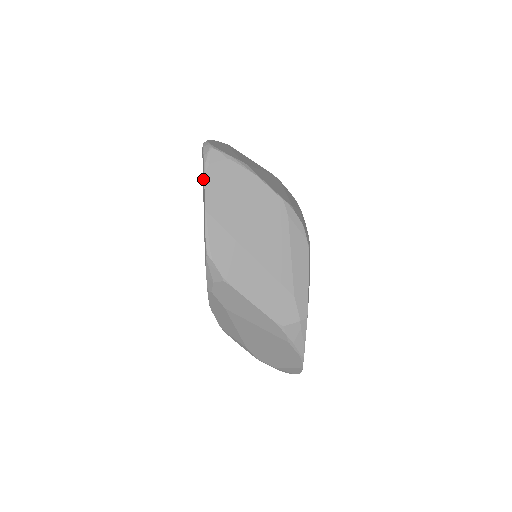
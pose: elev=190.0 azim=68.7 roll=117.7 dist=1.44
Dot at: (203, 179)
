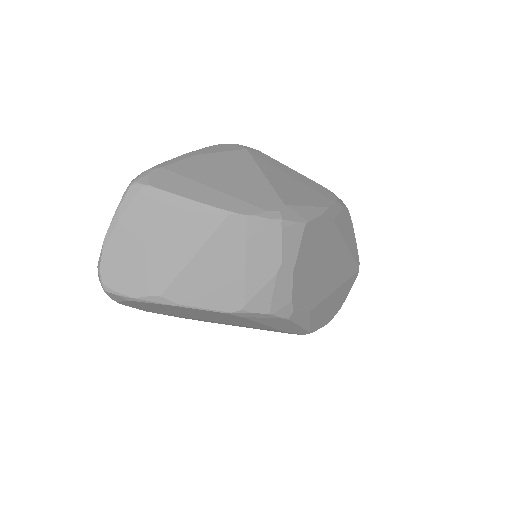
Dot at: occluded
